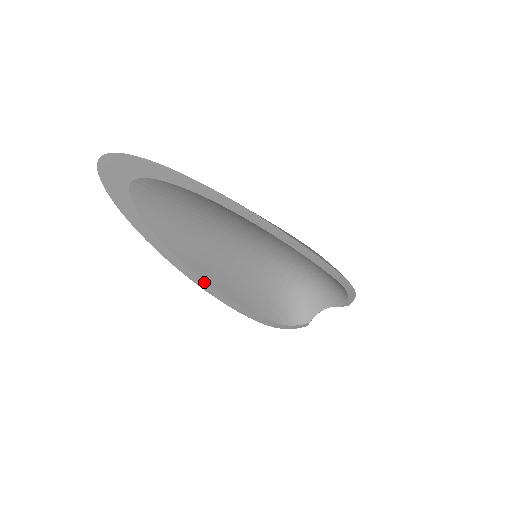
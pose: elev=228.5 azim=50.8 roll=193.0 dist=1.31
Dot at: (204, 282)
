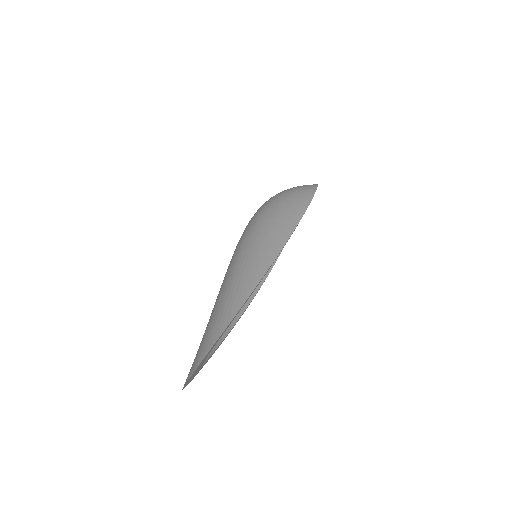
Dot at: occluded
